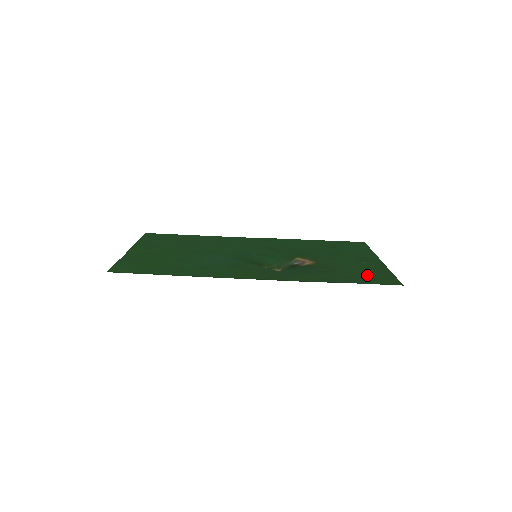
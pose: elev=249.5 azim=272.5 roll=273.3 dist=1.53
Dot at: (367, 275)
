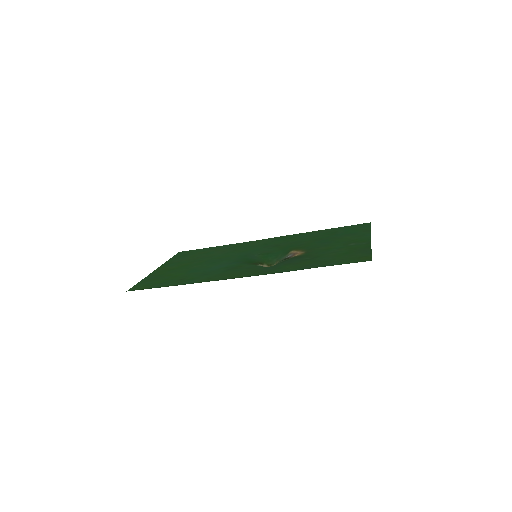
Dot at: (344, 256)
